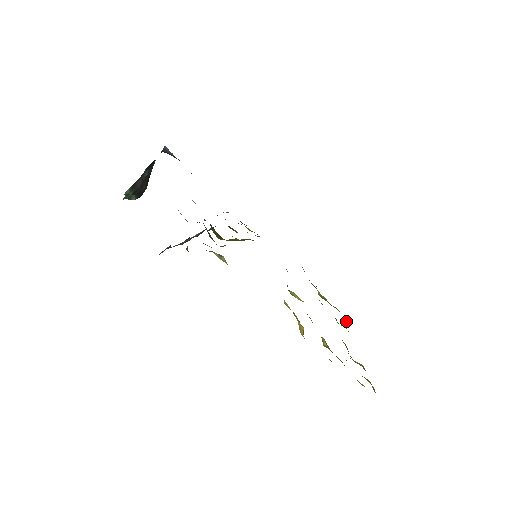
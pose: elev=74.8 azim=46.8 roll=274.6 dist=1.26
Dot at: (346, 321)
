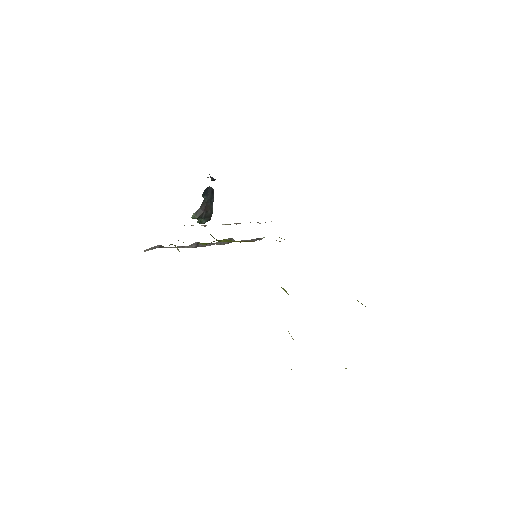
Dot at: occluded
